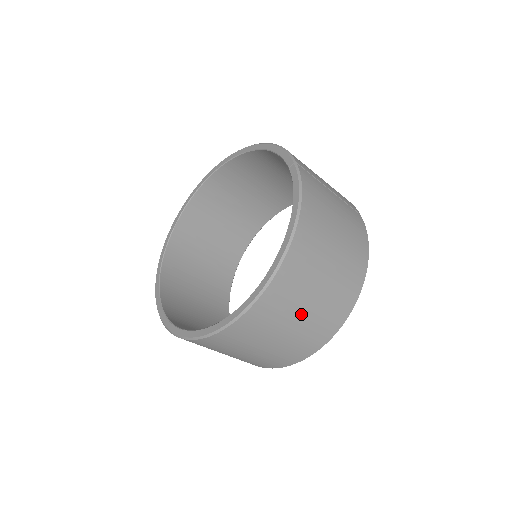
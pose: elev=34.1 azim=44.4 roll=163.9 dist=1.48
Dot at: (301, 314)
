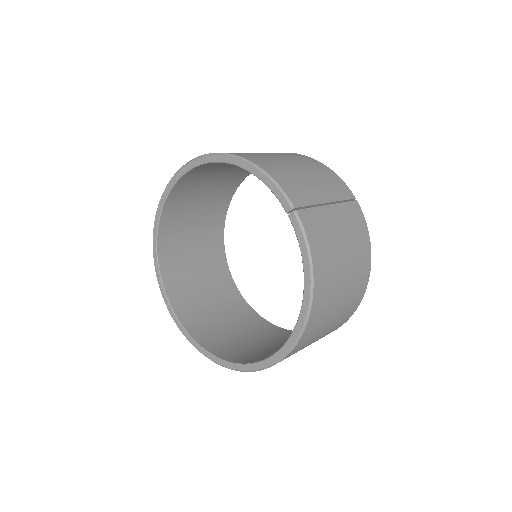
Dot at: (321, 334)
